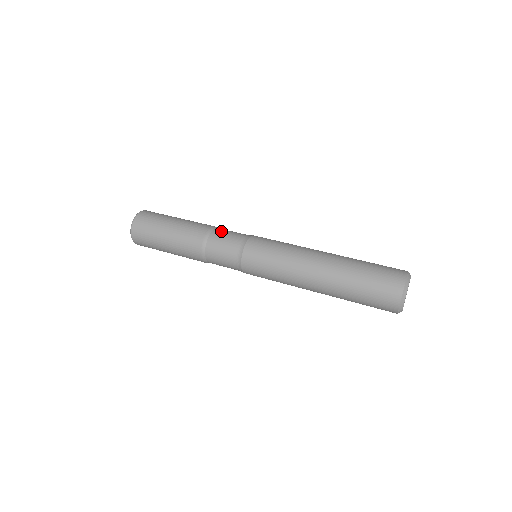
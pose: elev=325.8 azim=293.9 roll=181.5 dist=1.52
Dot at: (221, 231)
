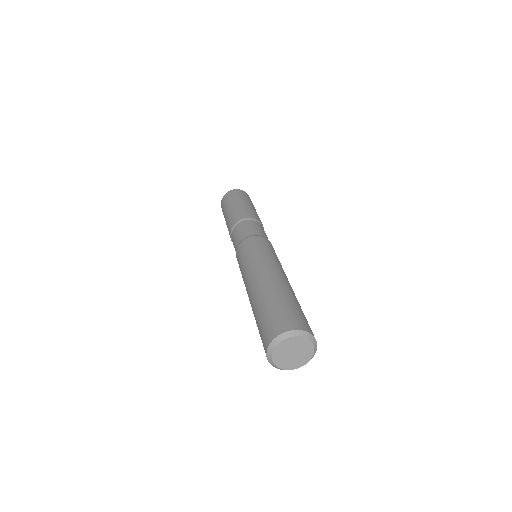
Dot at: (240, 226)
